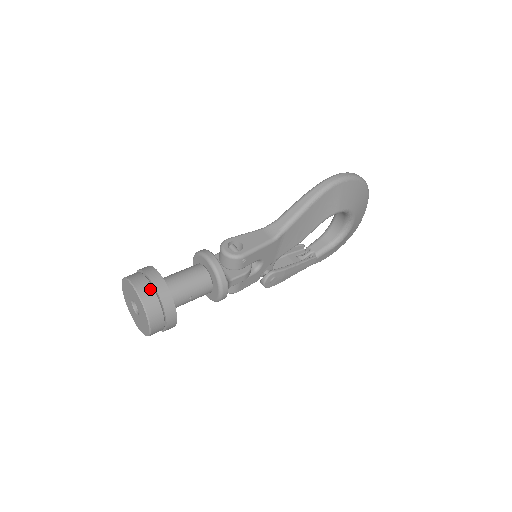
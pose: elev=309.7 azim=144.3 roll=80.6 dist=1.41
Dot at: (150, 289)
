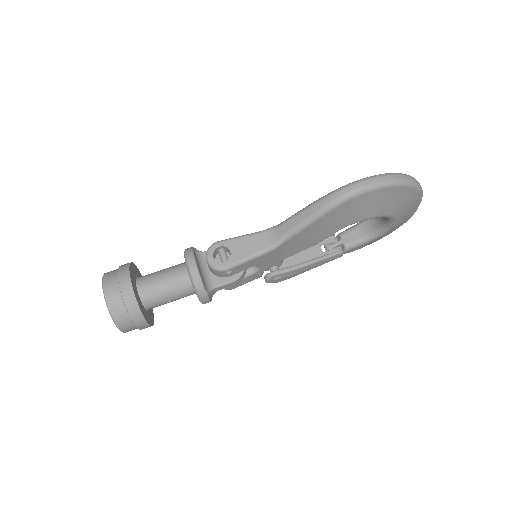
Dot at: (118, 299)
